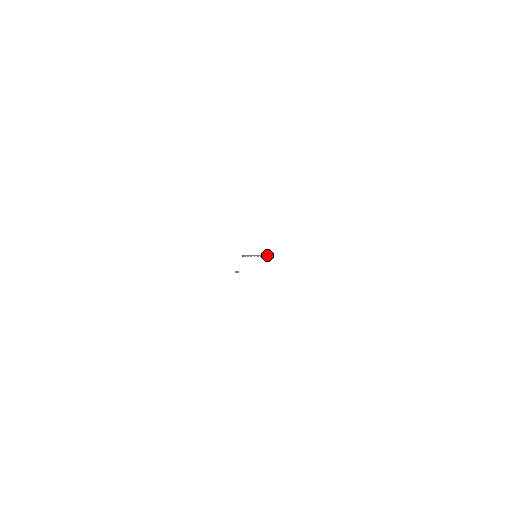
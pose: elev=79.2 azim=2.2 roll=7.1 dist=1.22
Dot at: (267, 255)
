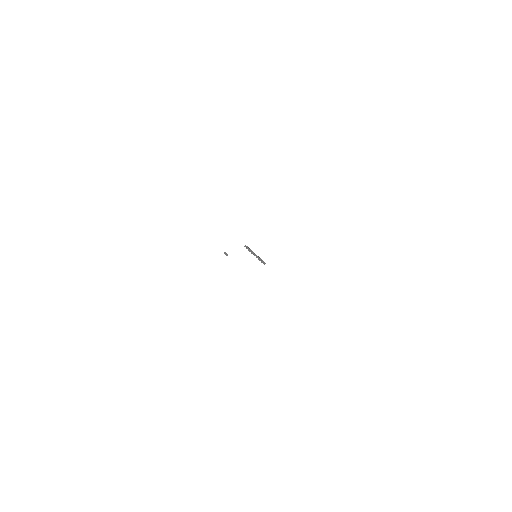
Dot at: (265, 263)
